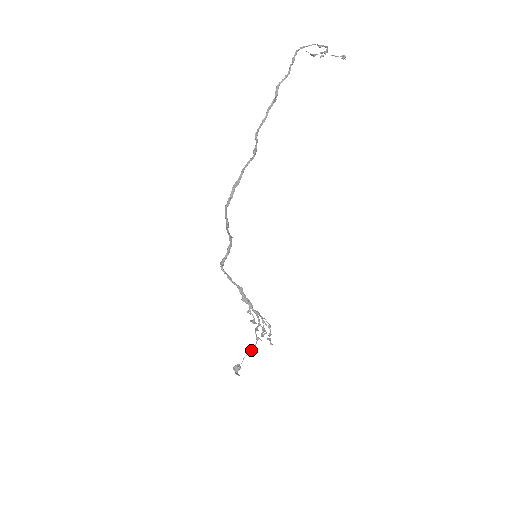
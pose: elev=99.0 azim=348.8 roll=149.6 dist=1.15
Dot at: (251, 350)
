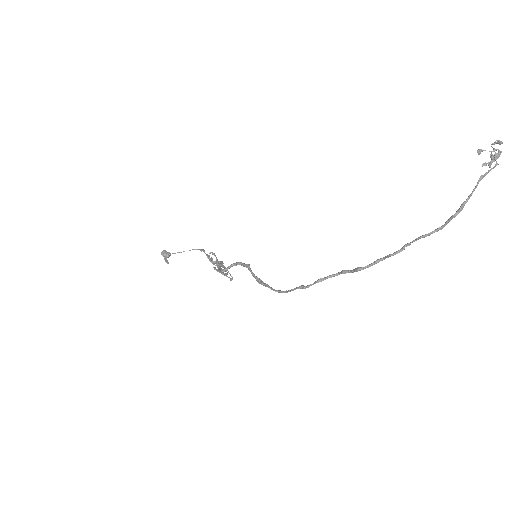
Dot at: occluded
